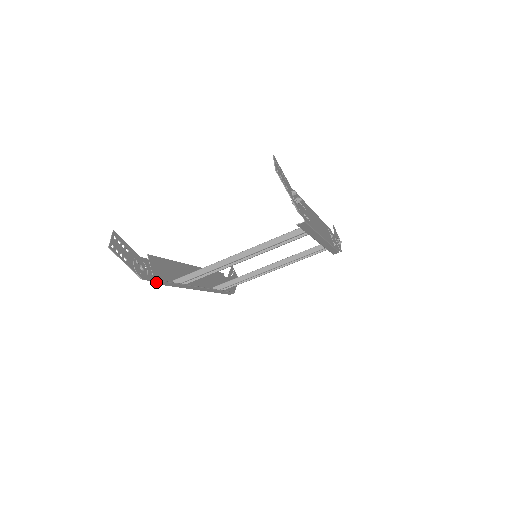
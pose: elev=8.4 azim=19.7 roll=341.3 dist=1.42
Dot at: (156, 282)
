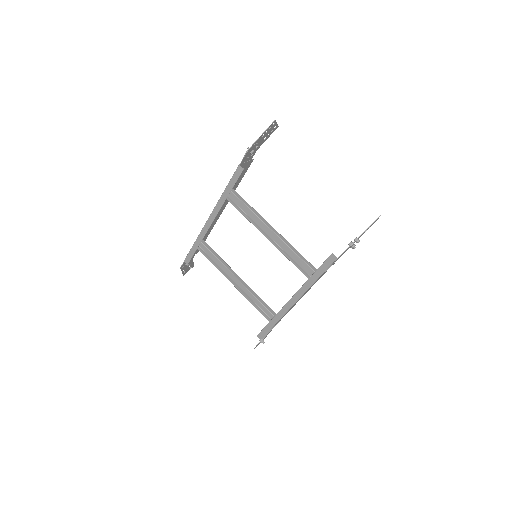
Dot at: (239, 166)
